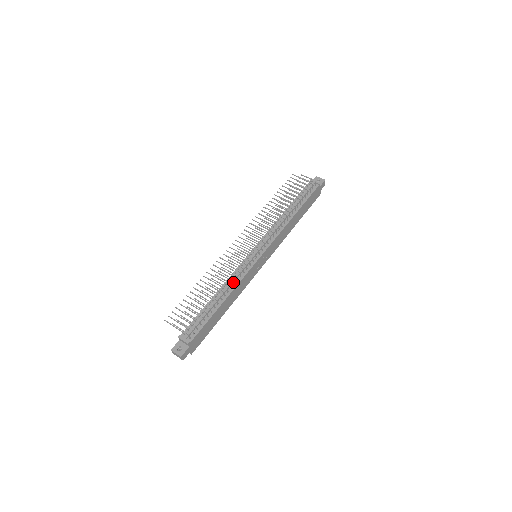
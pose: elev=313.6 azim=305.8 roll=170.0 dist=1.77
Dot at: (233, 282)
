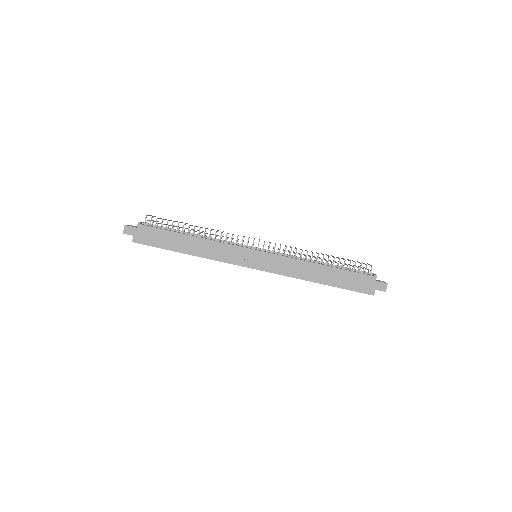
Dot at: (216, 240)
